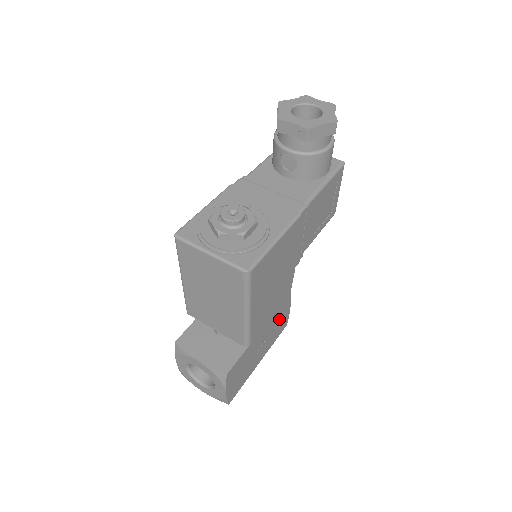
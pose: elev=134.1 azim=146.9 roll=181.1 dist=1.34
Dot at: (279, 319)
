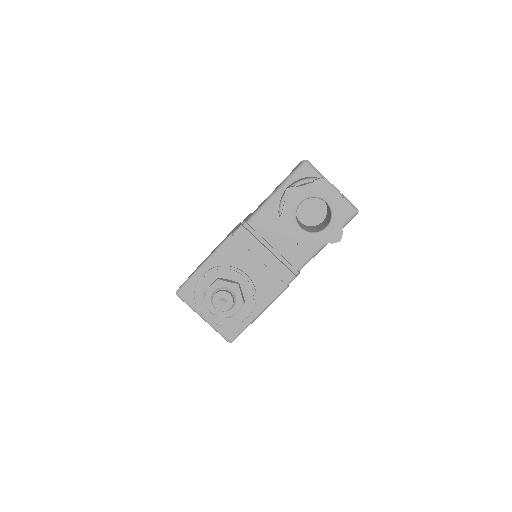
Dot at: occluded
